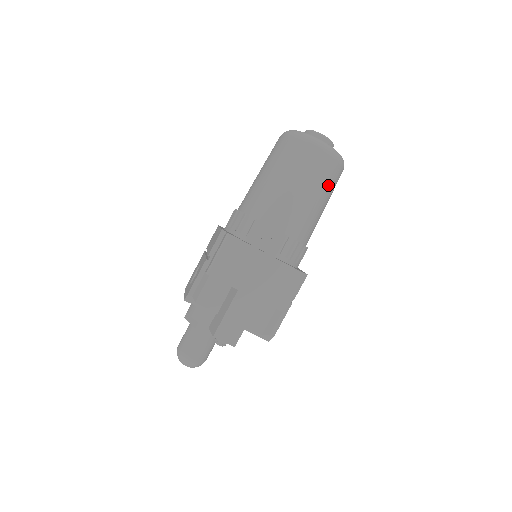
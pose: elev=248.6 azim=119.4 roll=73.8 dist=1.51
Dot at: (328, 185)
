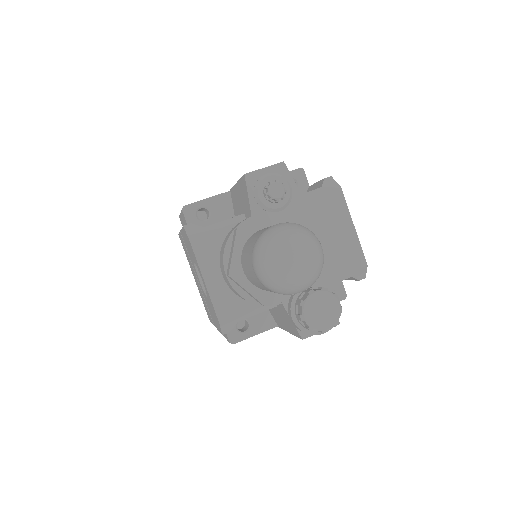
Dot at: occluded
